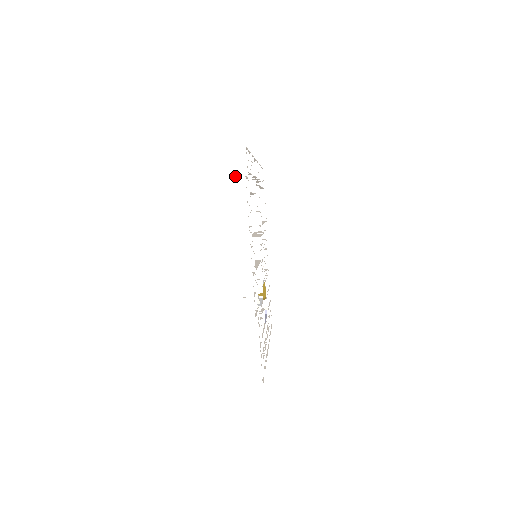
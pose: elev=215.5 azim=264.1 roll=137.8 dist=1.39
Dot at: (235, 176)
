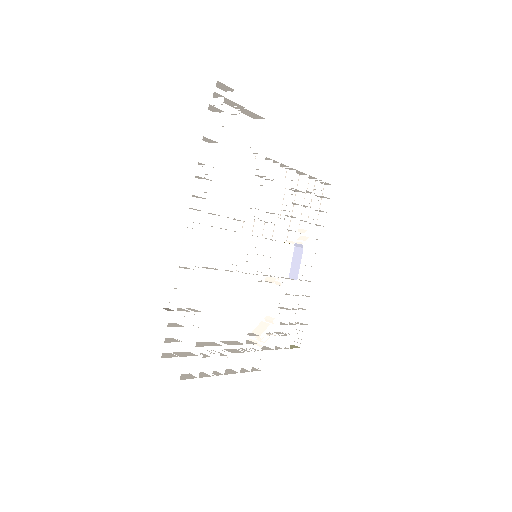
Dot at: occluded
